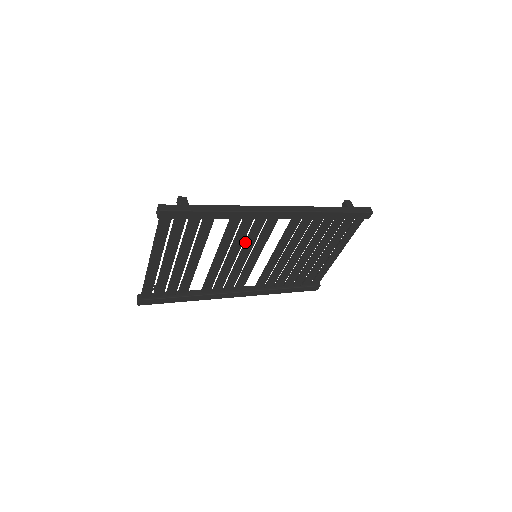
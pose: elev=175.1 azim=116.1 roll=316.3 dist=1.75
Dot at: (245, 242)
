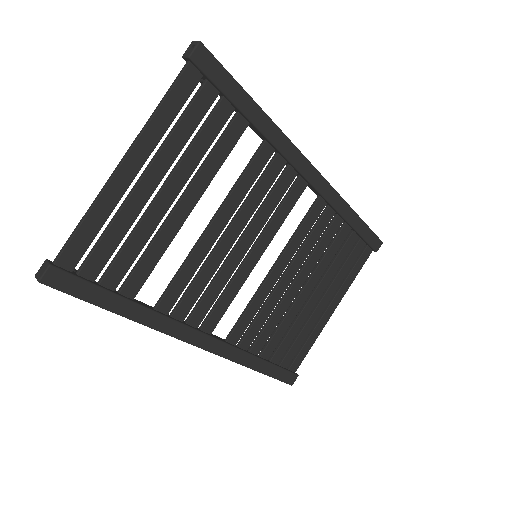
Dot at: (257, 211)
